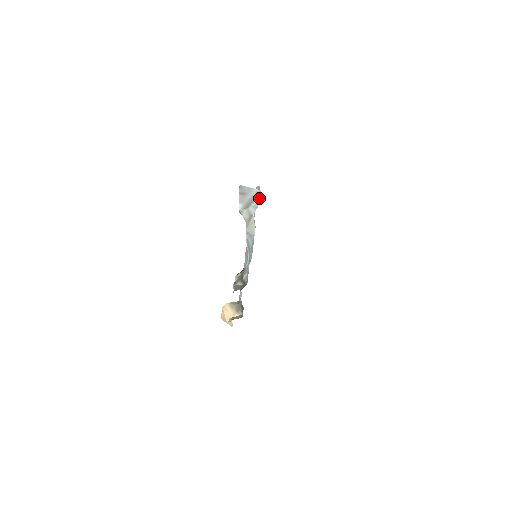
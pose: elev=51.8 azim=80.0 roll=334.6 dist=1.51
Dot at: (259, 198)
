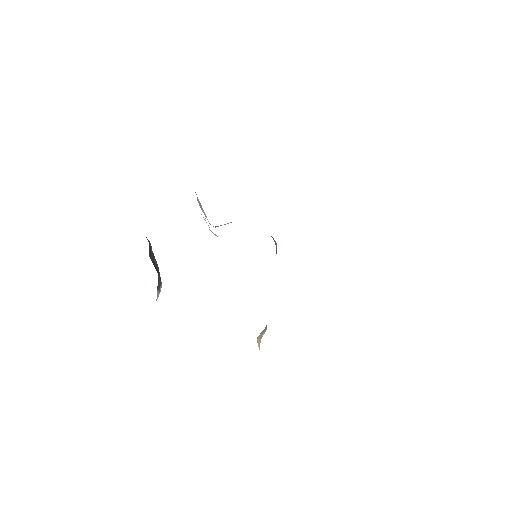
Dot at: occluded
